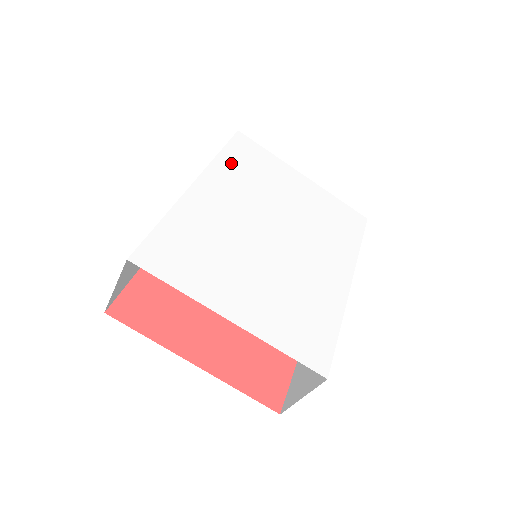
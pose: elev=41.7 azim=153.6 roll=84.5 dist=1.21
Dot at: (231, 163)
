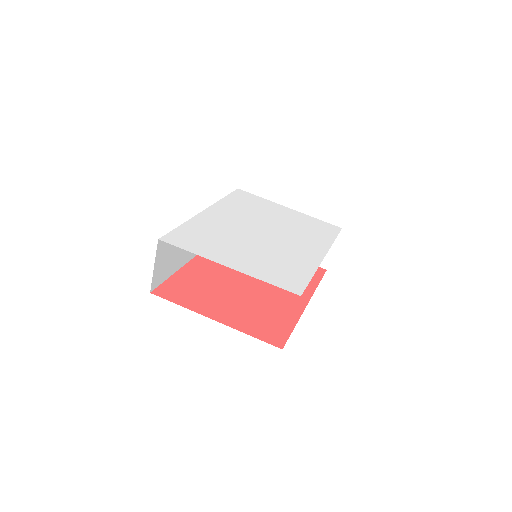
Dot at: (232, 202)
